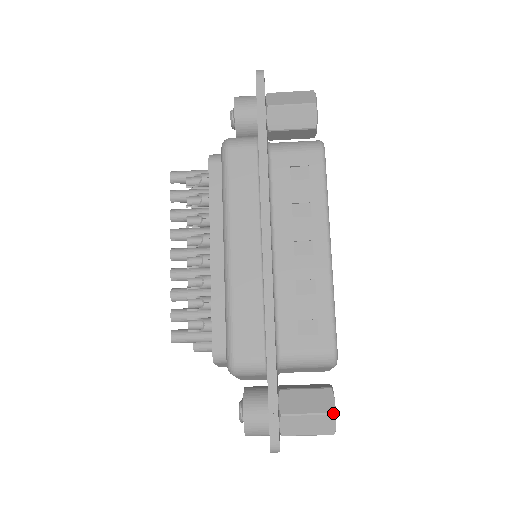
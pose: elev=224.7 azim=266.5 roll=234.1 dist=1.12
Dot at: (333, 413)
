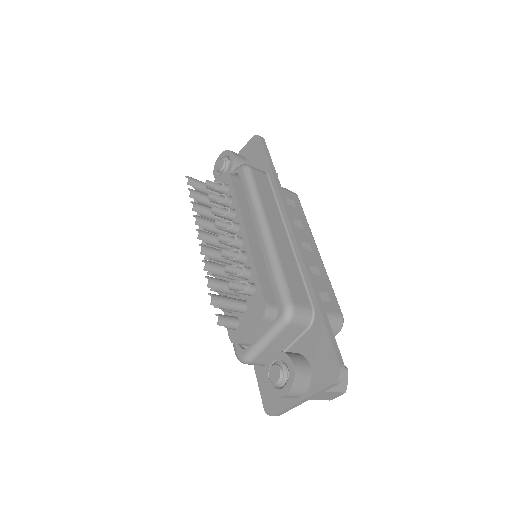
Dot at: (347, 368)
